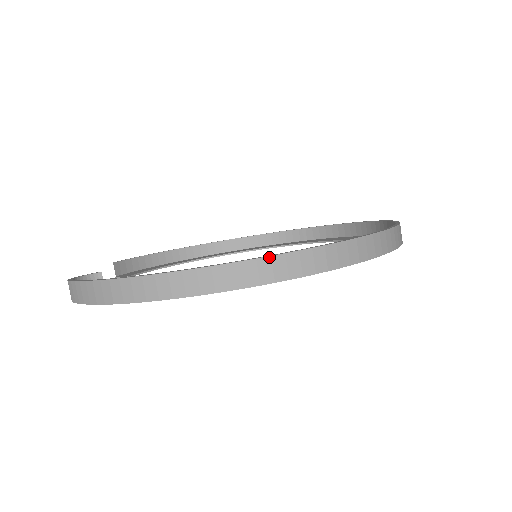
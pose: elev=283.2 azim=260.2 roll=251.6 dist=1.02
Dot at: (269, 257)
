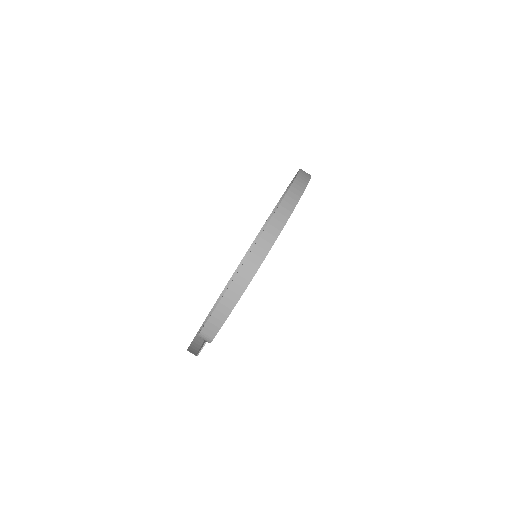
Dot at: (279, 206)
